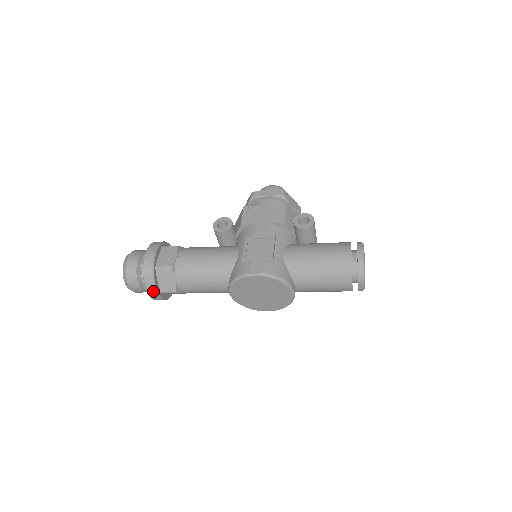
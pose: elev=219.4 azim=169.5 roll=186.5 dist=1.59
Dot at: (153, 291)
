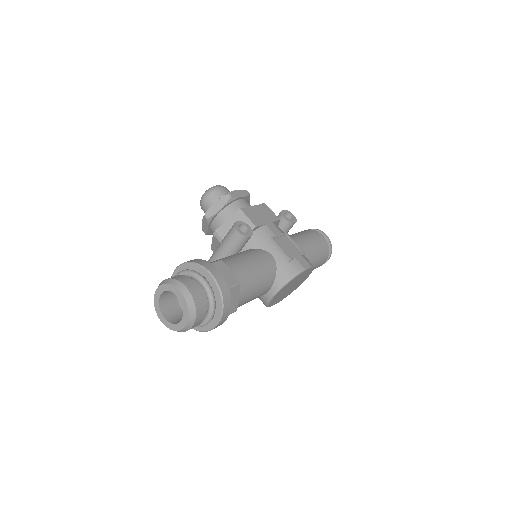
Dot at: (225, 318)
